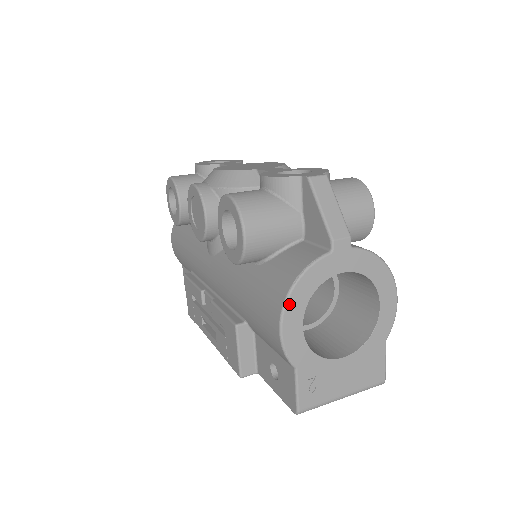
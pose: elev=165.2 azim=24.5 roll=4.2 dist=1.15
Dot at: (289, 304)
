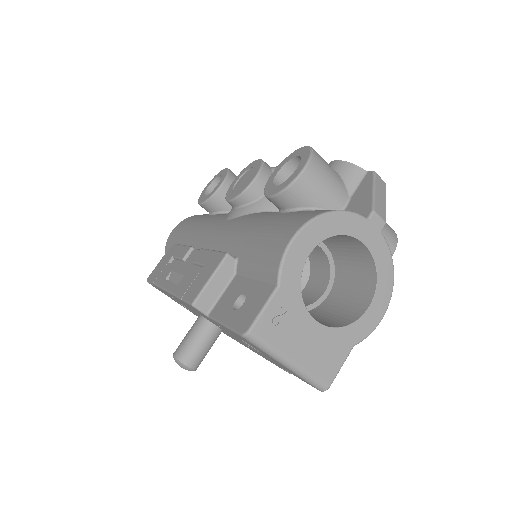
Dot at: (315, 223)
